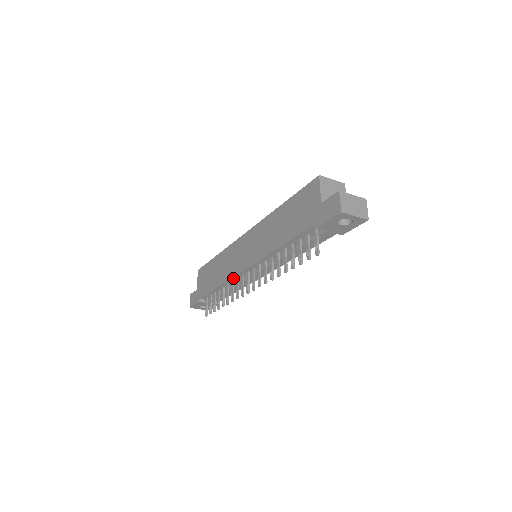
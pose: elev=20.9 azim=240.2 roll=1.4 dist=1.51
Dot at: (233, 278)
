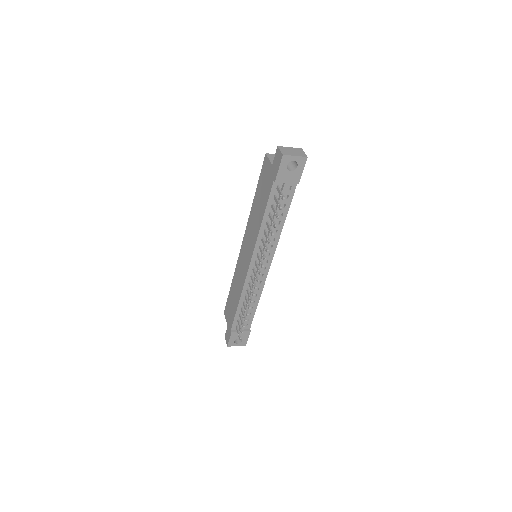
Dot at: (245, 283)
